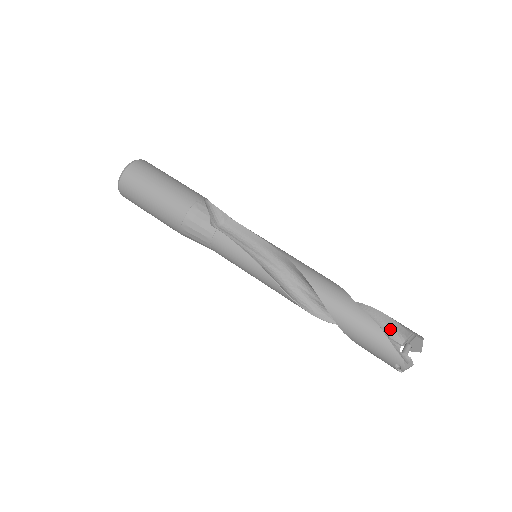
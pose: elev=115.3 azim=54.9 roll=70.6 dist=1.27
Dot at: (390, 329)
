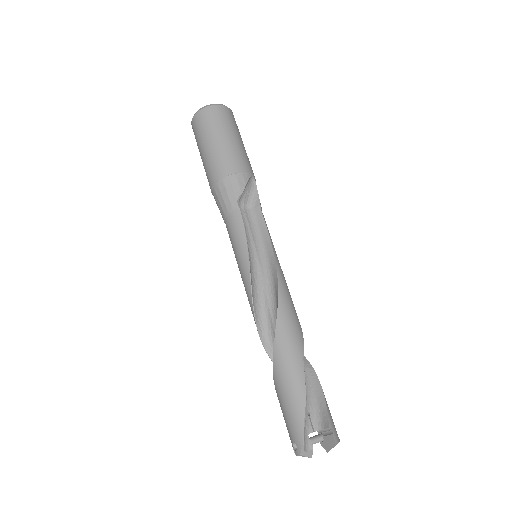
Dot at: (317, 409)
